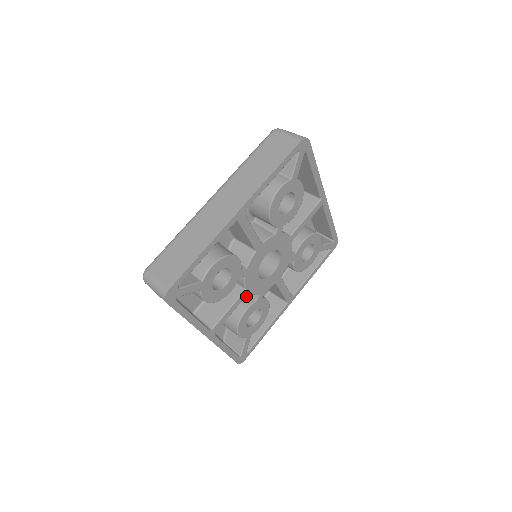
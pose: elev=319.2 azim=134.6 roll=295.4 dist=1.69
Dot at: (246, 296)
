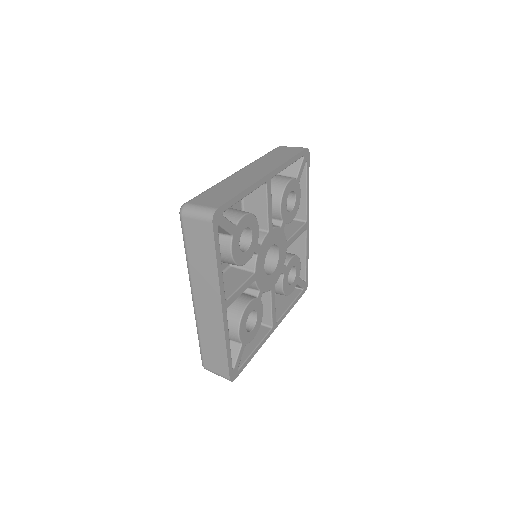
Dot at: (246, 294)
